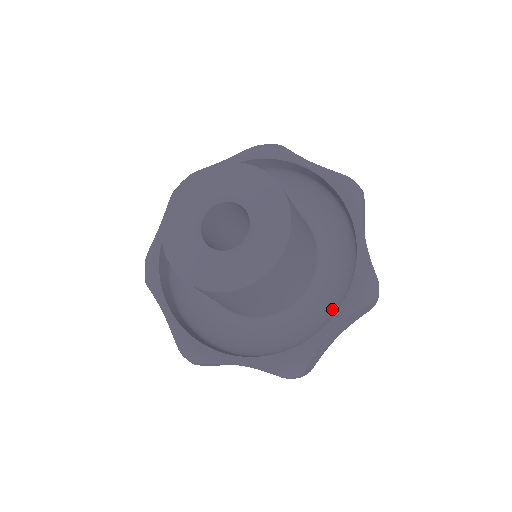
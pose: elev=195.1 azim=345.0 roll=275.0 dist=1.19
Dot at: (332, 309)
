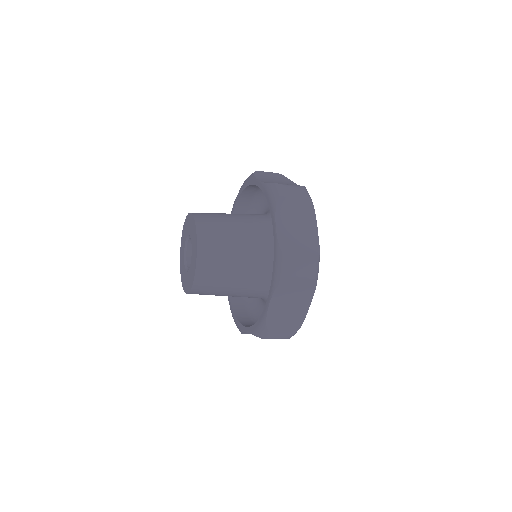
Dot at: occluded
